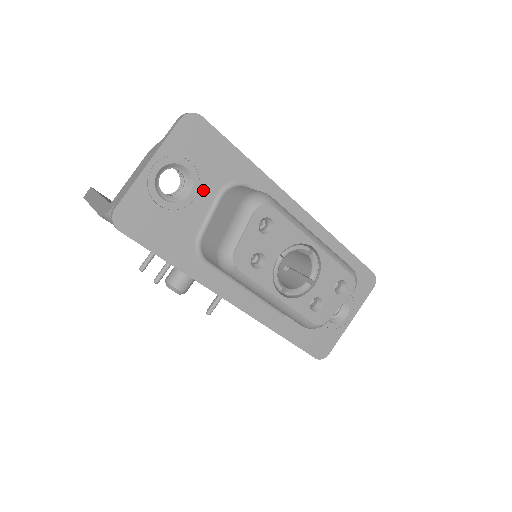
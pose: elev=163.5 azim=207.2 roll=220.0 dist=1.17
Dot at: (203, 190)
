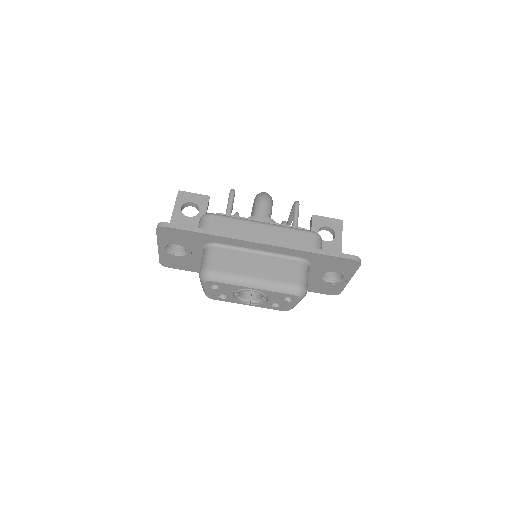
Dot at: (193, 249)
